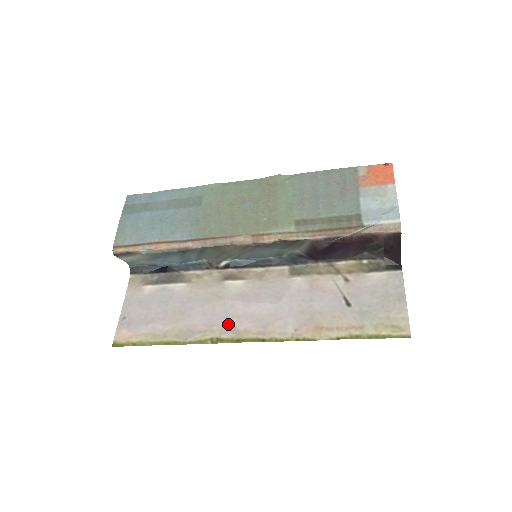
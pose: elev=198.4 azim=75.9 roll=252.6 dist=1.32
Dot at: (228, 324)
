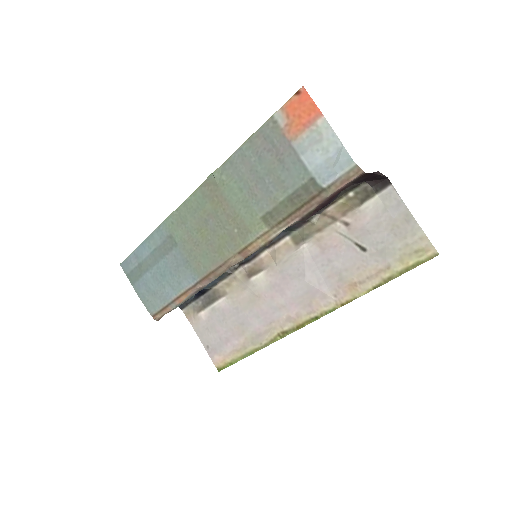
Dot at: (281, 316)
